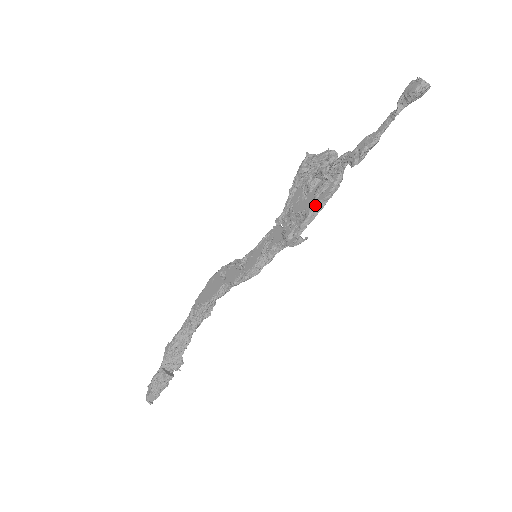
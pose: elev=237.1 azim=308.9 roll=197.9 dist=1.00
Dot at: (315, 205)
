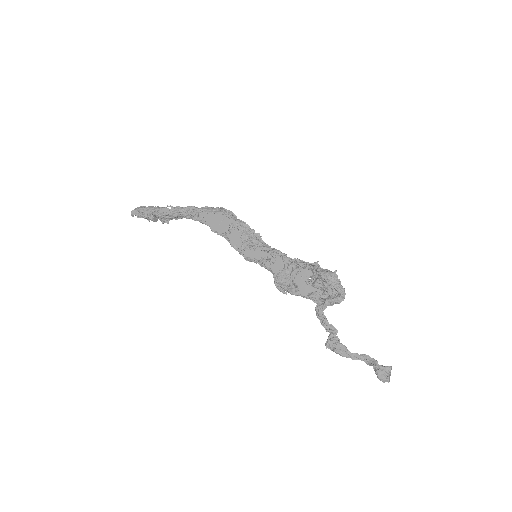
Dot at: (305, 296)
